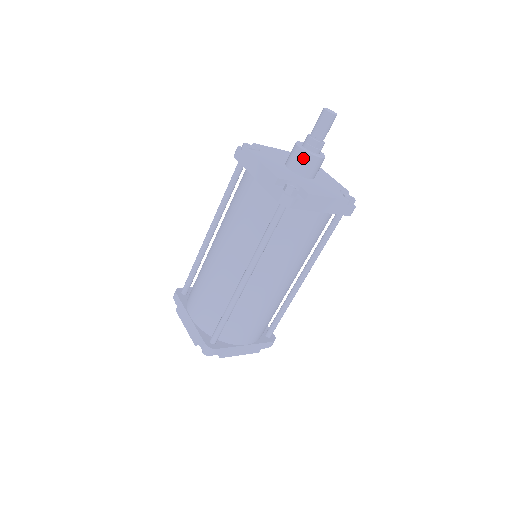
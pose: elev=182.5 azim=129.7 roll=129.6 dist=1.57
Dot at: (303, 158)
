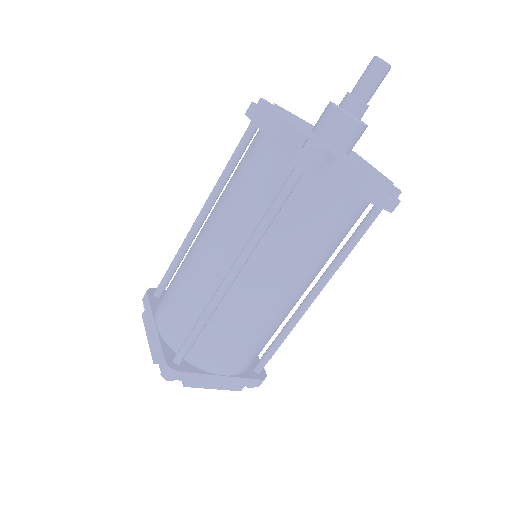
Dot at: (337, 119)
